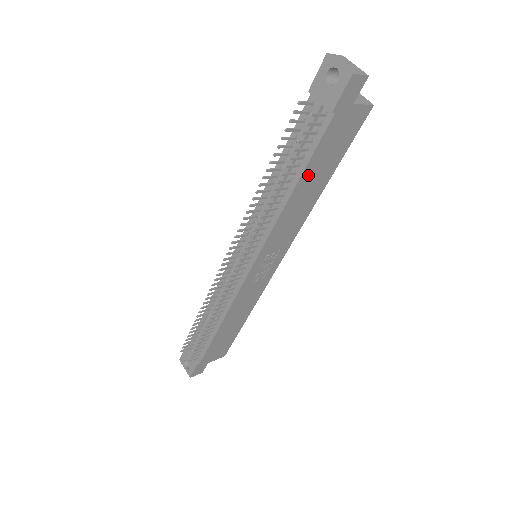
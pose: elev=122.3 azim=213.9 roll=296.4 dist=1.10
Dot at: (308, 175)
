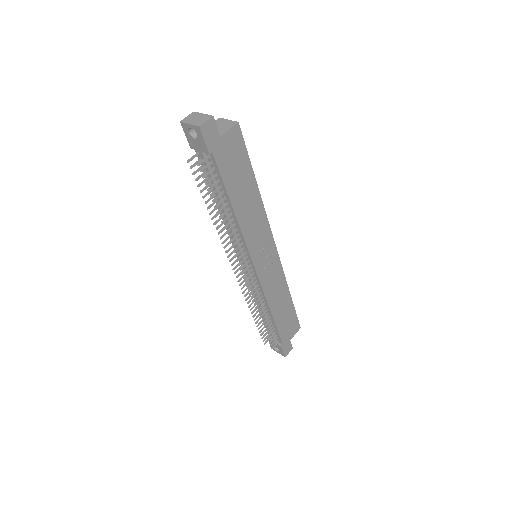
Dot at: (234, 193)
